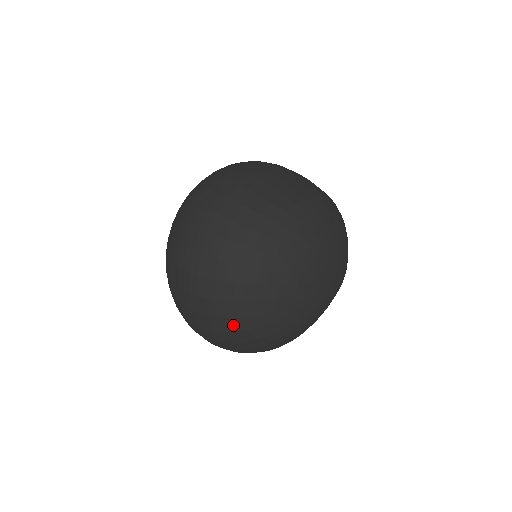
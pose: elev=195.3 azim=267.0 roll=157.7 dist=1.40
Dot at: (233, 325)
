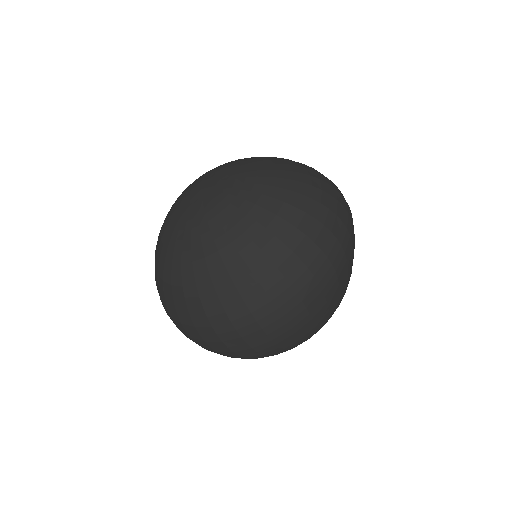
Dot at: occluded
